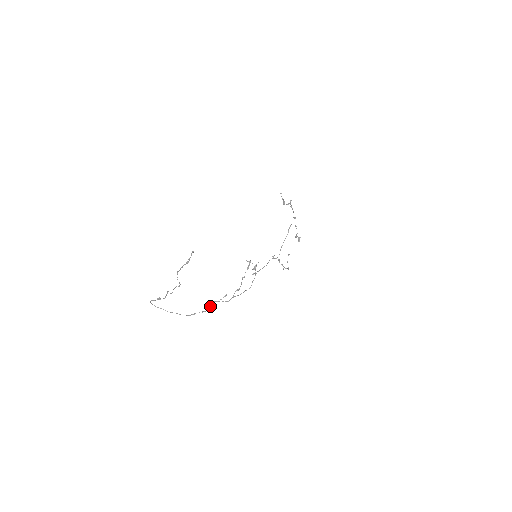
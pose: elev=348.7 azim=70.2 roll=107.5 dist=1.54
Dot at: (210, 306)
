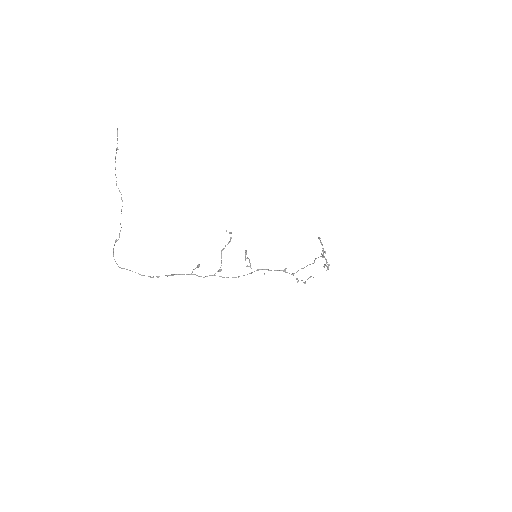
Dot at: (179, 274)
